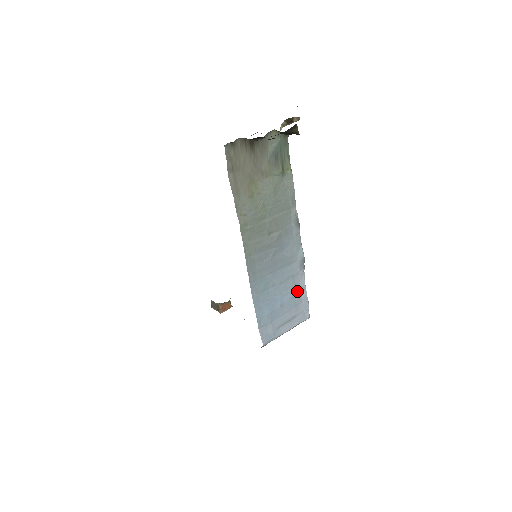
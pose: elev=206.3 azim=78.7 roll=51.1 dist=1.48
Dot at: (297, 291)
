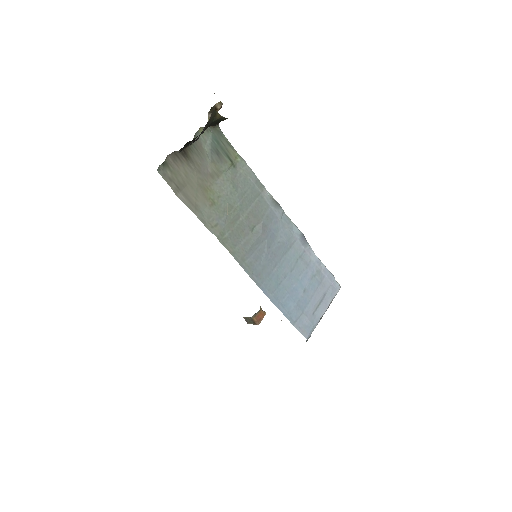
Dot at: (313, 269)
